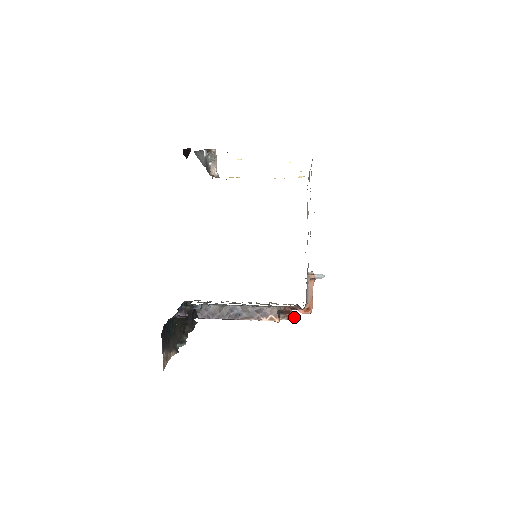
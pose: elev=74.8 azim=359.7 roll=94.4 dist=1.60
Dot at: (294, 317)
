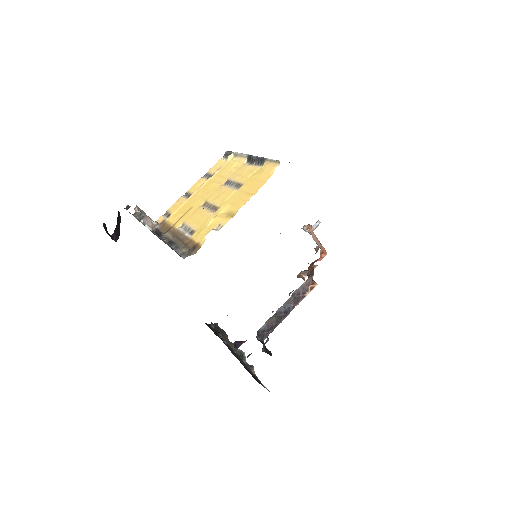
Dot at: occluded
